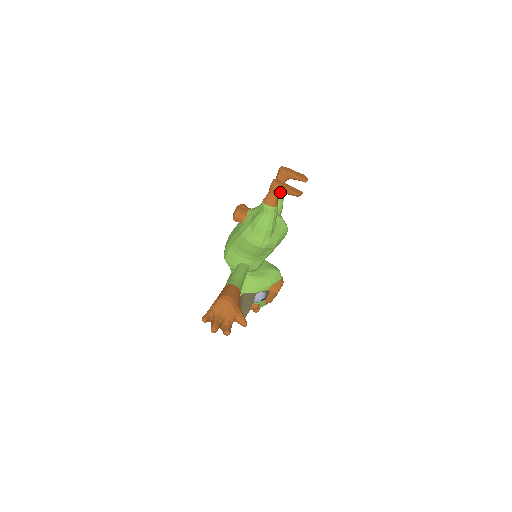
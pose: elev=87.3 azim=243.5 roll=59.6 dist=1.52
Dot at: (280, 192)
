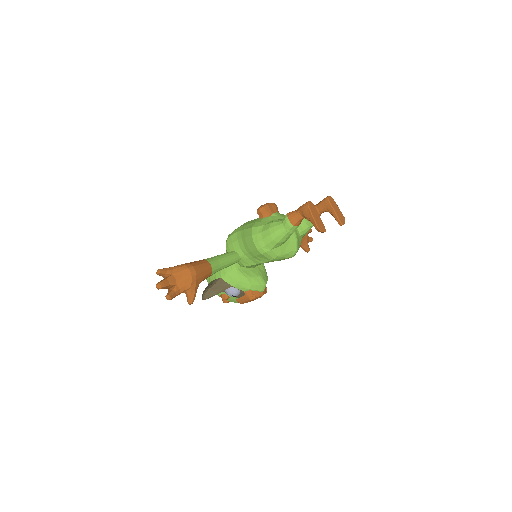
Dot at: (306, 216)
